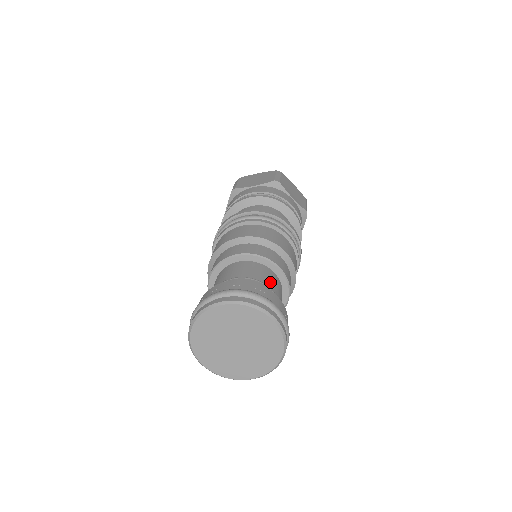
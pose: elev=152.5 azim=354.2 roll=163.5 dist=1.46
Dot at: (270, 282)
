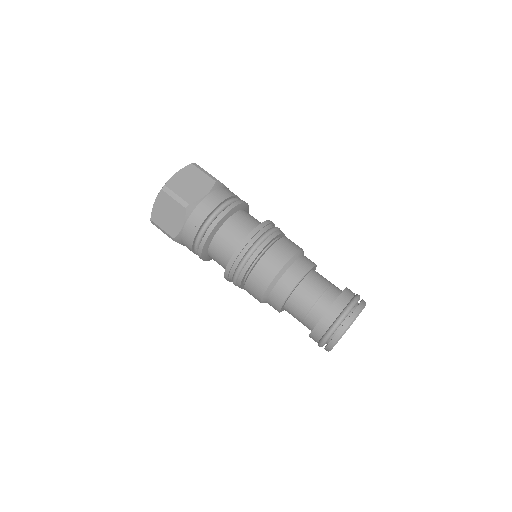
Dot at: occluded
